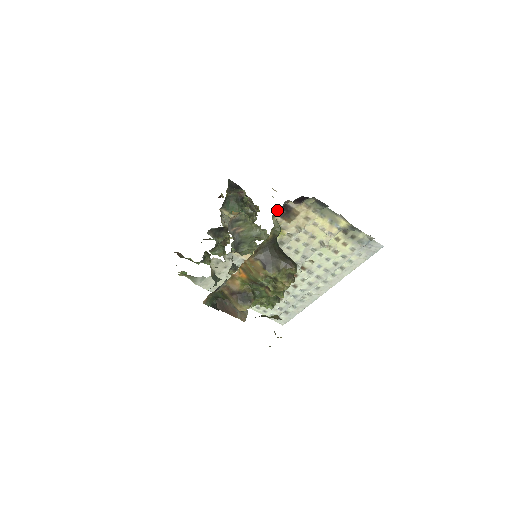
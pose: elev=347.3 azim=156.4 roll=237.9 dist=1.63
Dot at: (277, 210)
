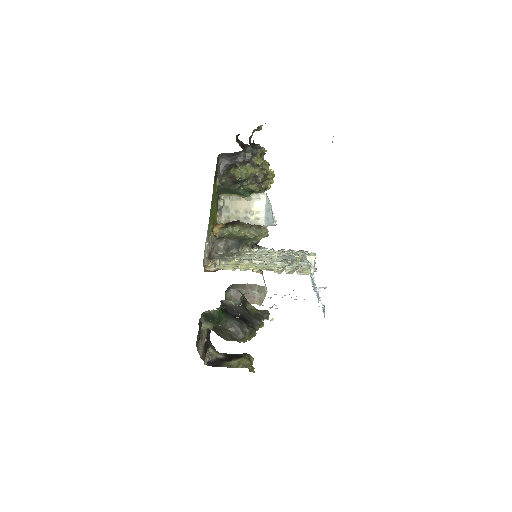
Dot at: occluded
